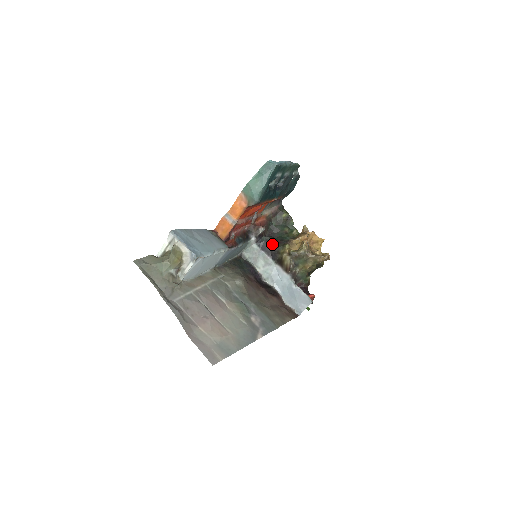
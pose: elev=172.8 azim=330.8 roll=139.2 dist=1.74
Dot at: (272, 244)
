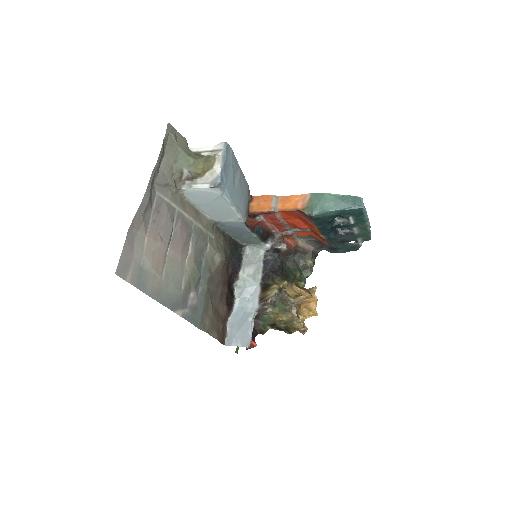
Dot at: (276, 268)
